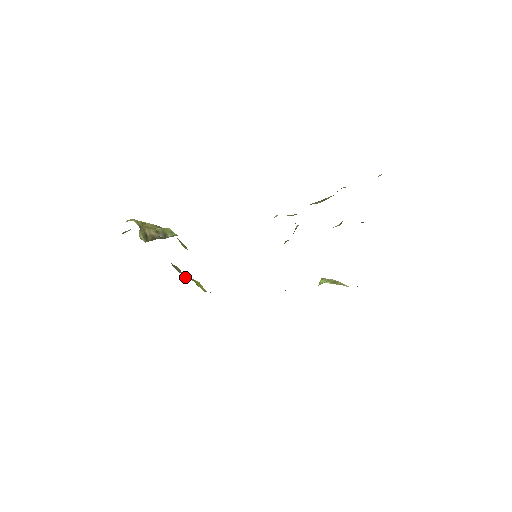
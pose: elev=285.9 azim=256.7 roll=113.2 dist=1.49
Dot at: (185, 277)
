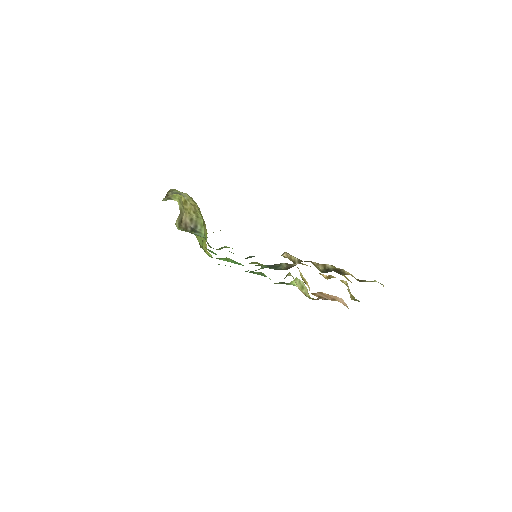
Dot at: occluded
